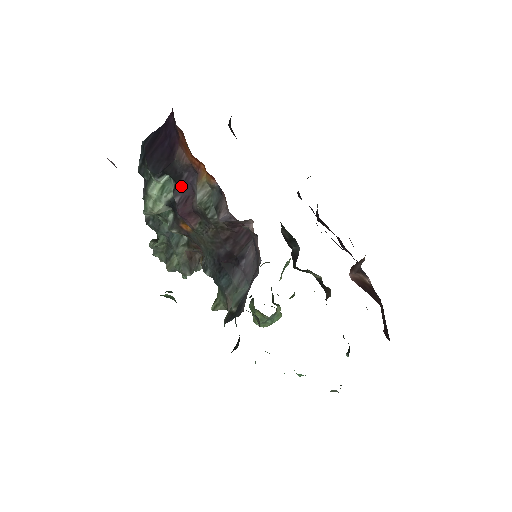
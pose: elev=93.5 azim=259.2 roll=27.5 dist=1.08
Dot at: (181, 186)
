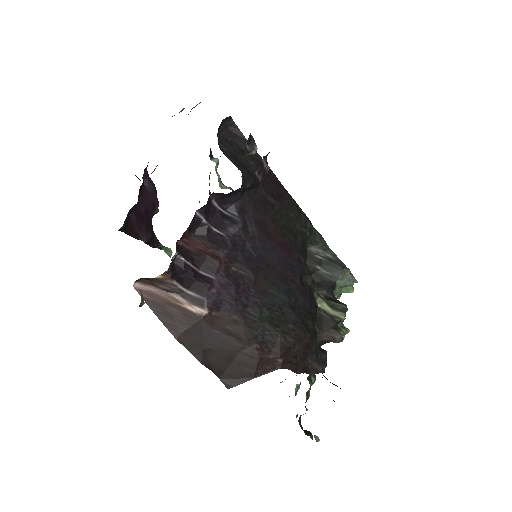
Dot at: occluded
